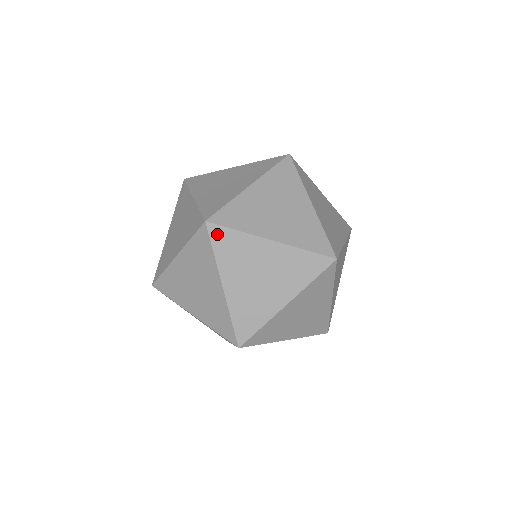
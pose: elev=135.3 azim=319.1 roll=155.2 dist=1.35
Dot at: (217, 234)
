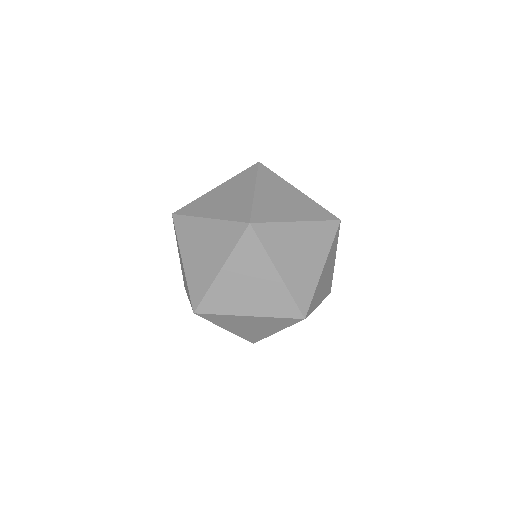
Dot at: occluded
